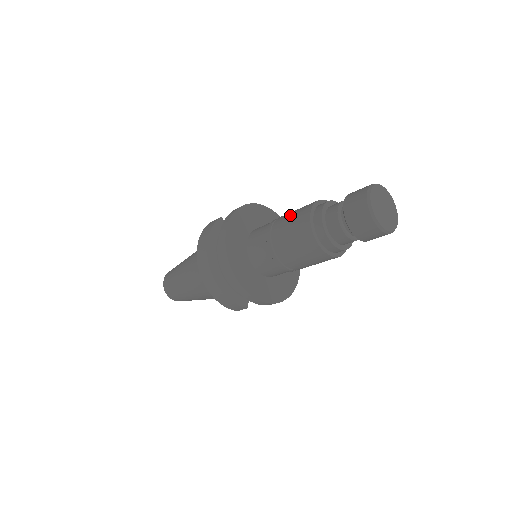
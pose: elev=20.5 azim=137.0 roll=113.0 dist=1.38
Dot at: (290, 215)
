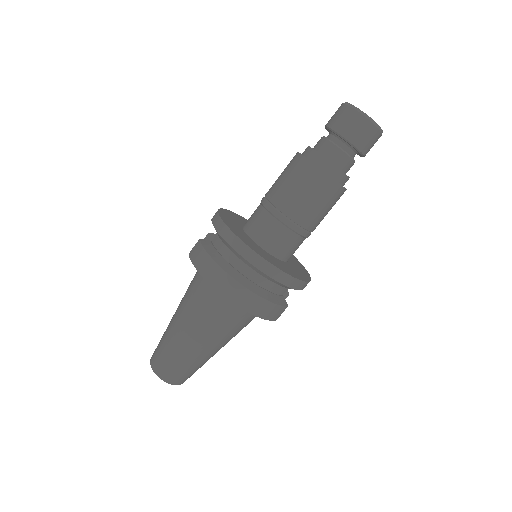
Dot at: (282, 180)
